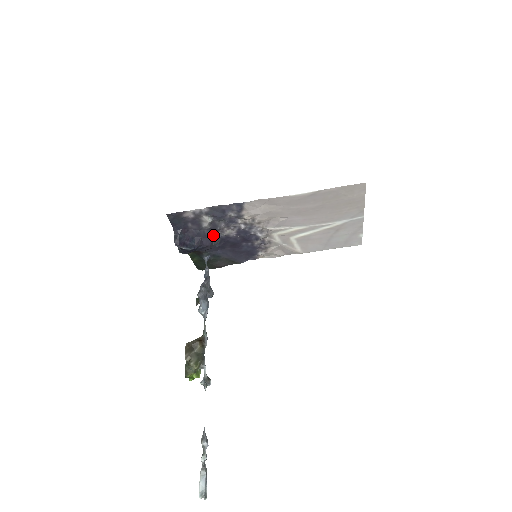
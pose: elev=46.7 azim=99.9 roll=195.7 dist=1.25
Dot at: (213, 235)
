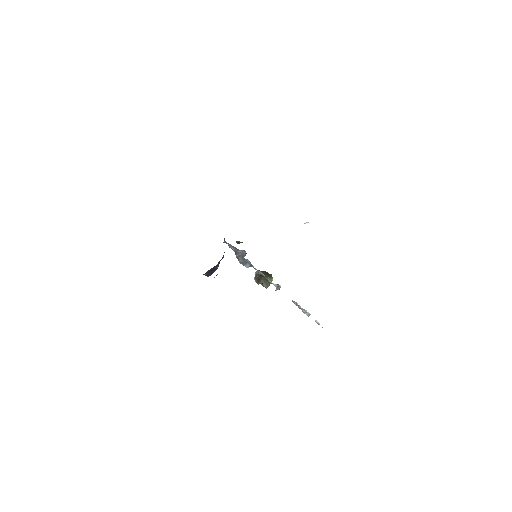
Dot at: occluded
